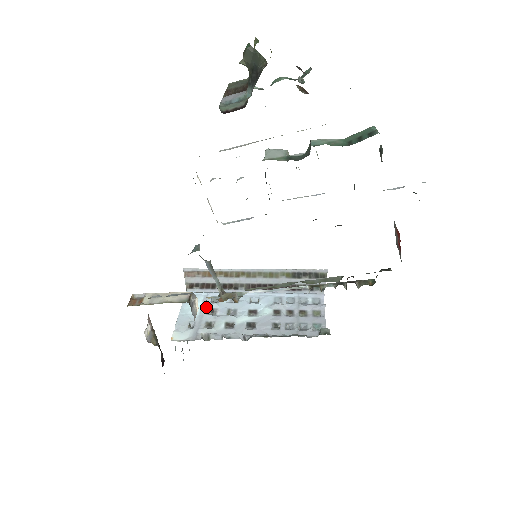
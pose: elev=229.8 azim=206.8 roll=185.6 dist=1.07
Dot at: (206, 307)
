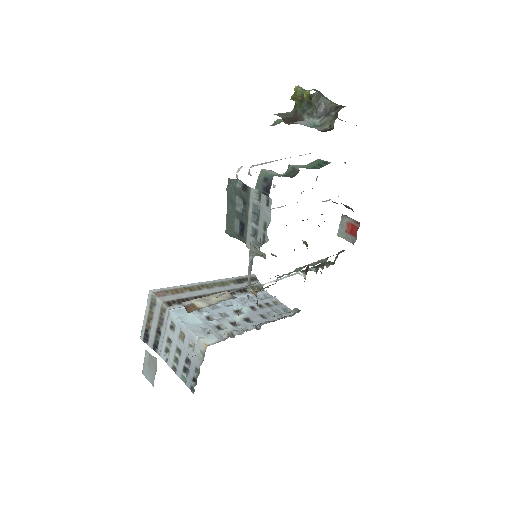
Dot at: (201, 316)
